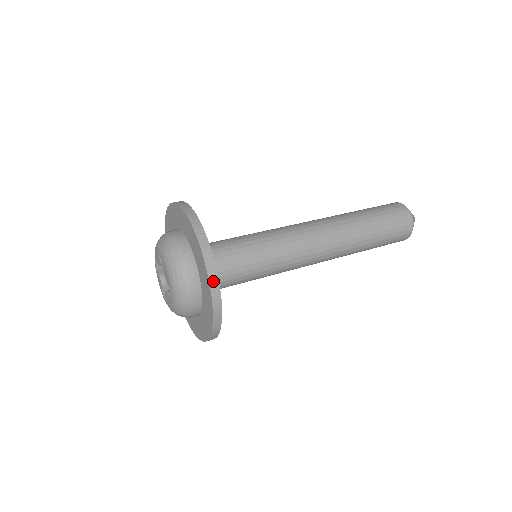
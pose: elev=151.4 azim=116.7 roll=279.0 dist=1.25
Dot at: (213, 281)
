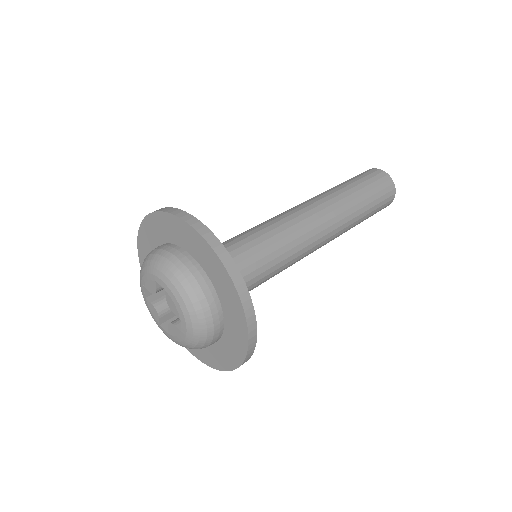
Dot at: (245, 301)
